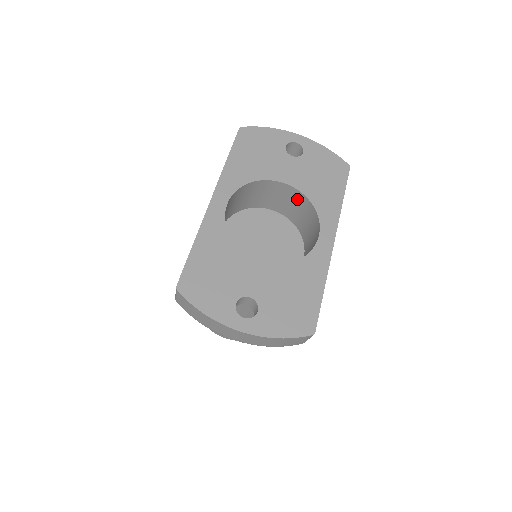
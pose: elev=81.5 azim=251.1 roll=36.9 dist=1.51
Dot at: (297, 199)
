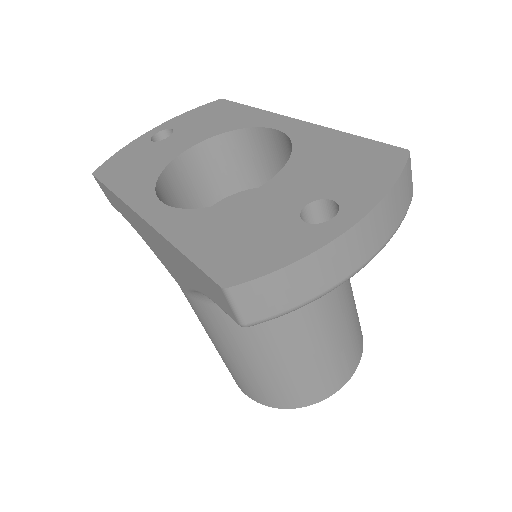
Dot at: (218, 152)
